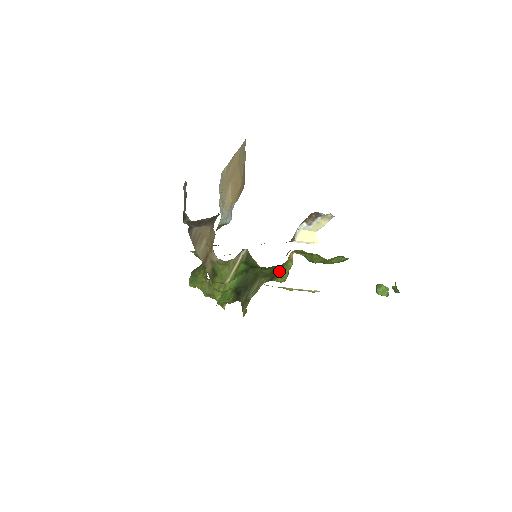
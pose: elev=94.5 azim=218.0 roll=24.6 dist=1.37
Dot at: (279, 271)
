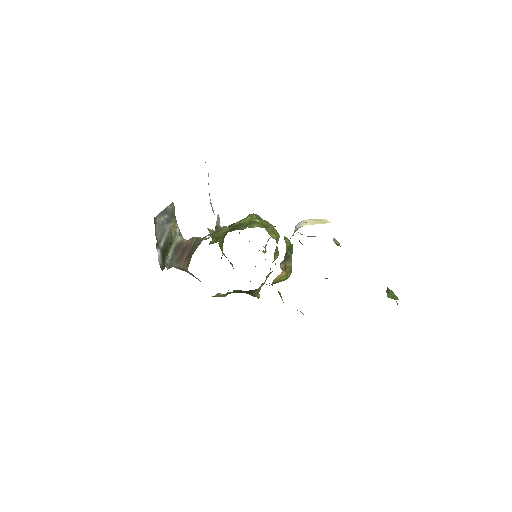
Dot at: occluded
